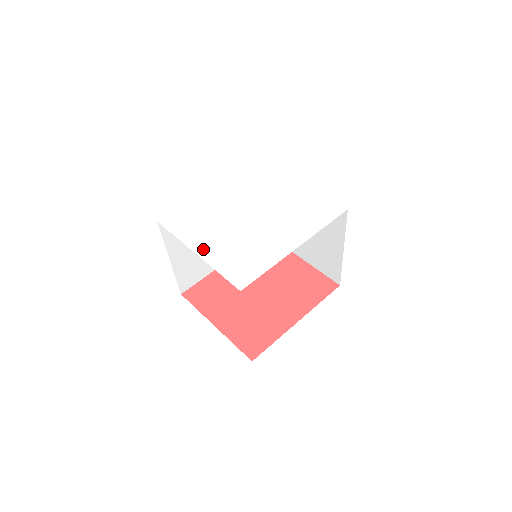
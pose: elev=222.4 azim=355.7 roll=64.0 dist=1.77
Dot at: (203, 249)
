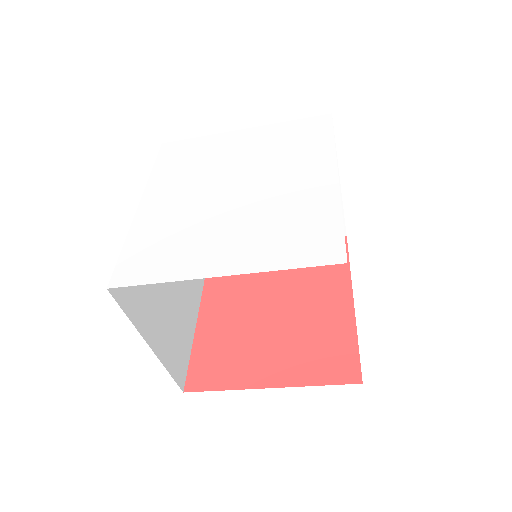
Dot at: (224, 264)
